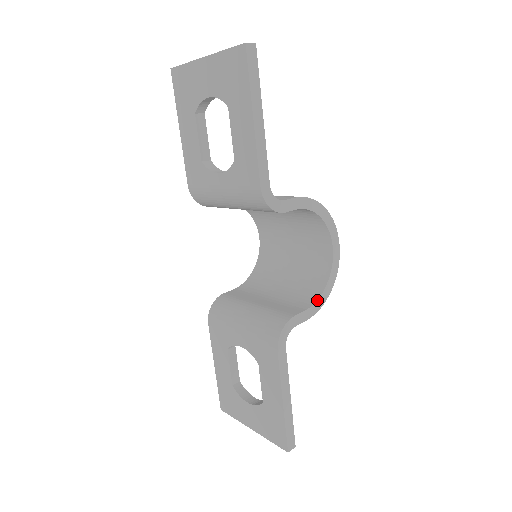
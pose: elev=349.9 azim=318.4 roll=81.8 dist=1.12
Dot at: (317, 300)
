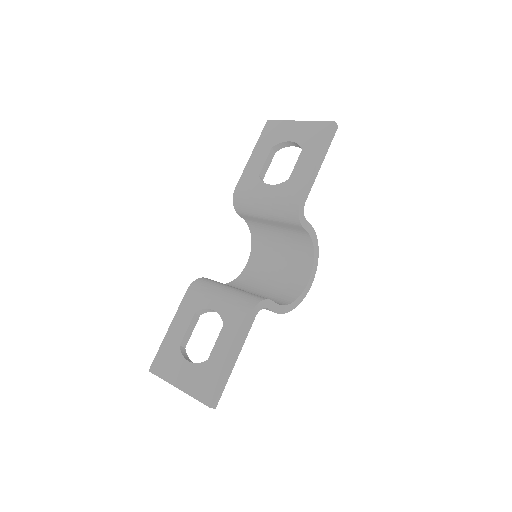
Dot at: (285, 305)
